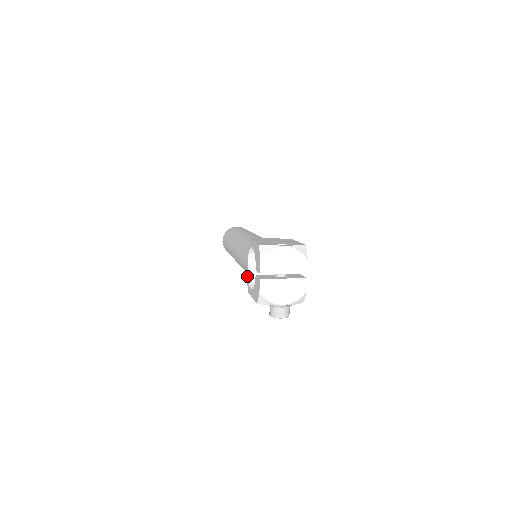
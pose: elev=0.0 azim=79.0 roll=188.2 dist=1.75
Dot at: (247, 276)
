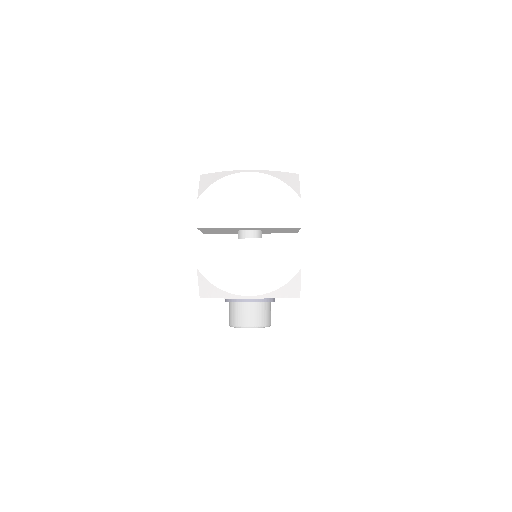
Dot at: occluded
